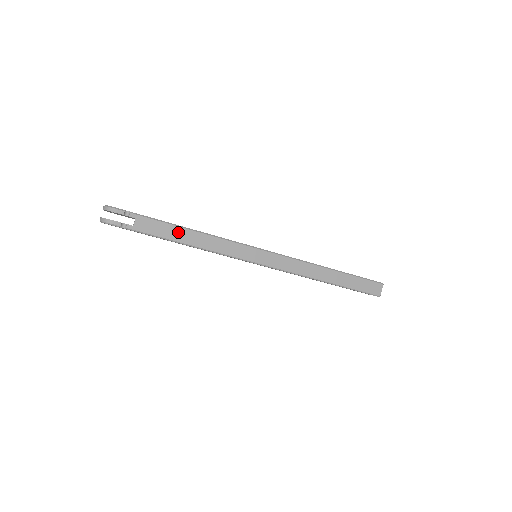
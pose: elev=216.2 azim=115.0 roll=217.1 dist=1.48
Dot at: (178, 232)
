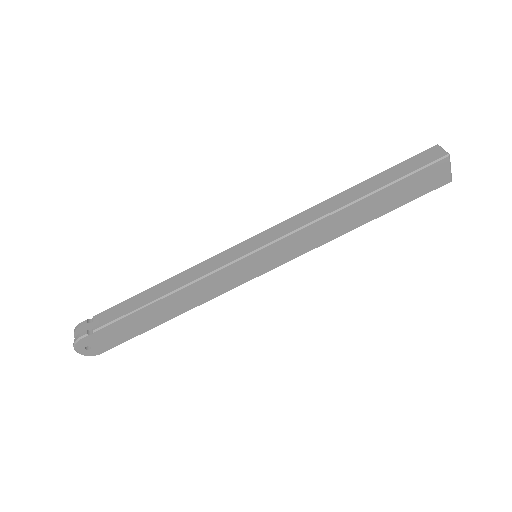
Dot at: (146, 295)
